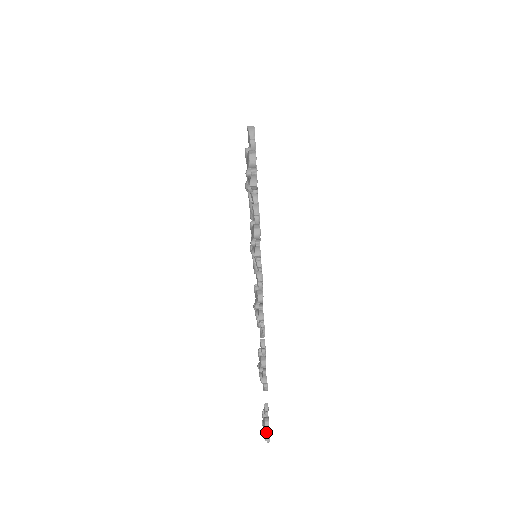
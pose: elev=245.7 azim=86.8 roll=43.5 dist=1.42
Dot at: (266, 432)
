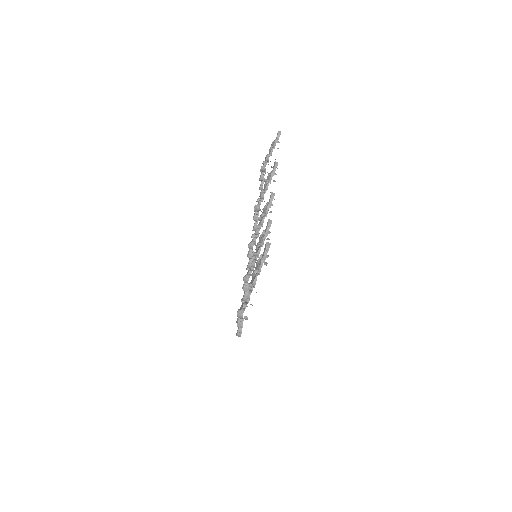
Dot at: occluded
